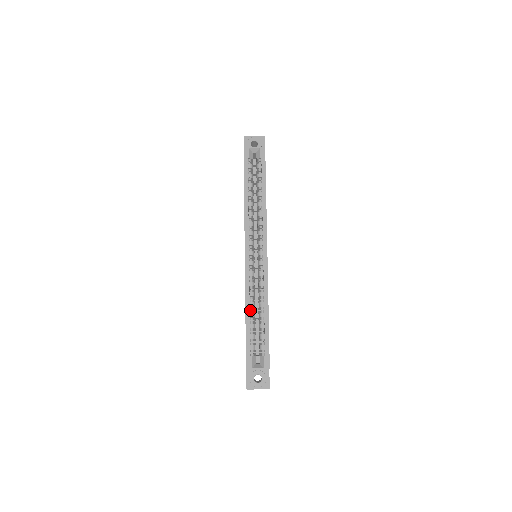
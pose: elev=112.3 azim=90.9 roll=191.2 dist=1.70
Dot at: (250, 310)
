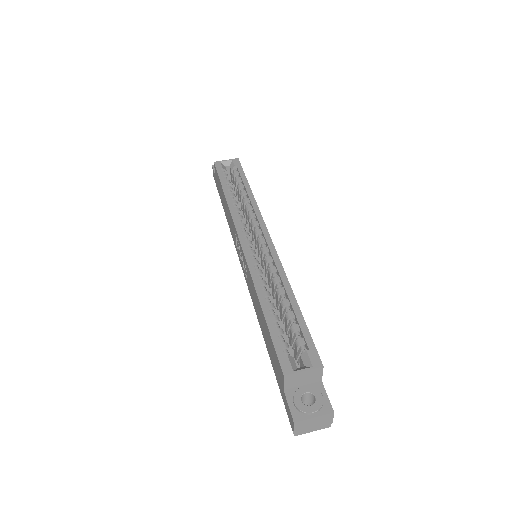
Dot at: occluded
